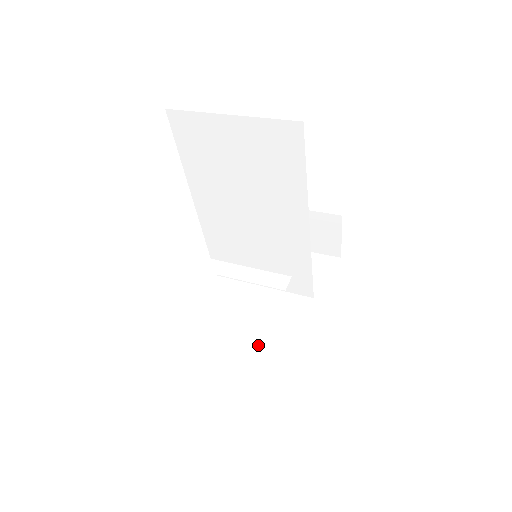
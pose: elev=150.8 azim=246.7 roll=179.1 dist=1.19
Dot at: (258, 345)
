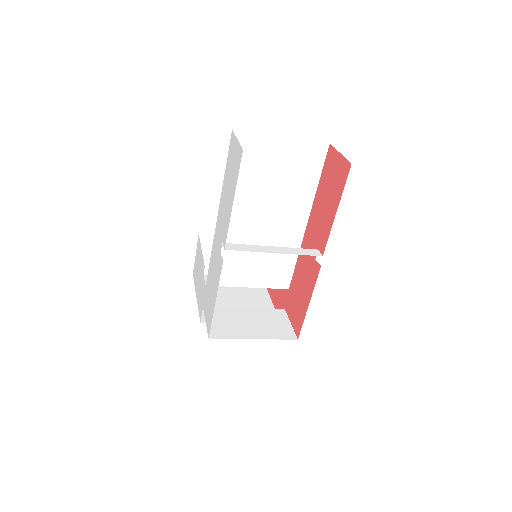
Dot at: (261, 331)
